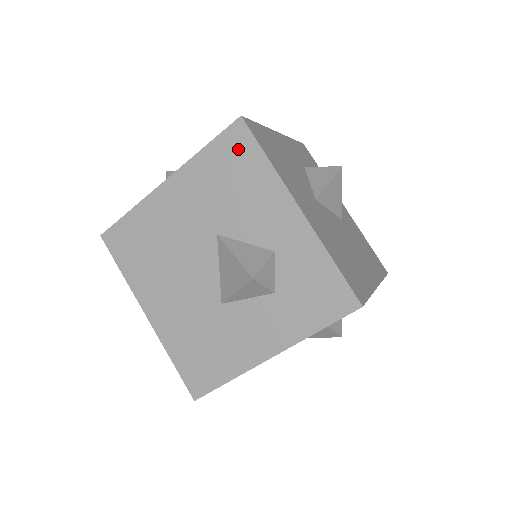
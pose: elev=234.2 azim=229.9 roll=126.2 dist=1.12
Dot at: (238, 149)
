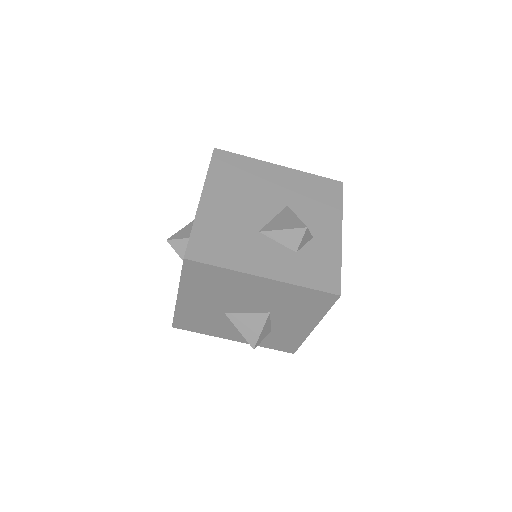
Dot at: (331, 190)
